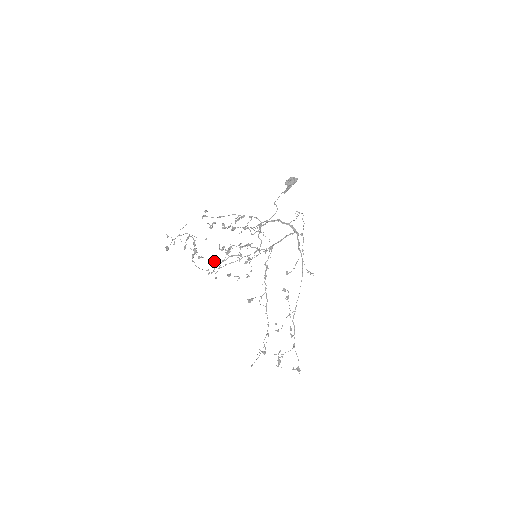
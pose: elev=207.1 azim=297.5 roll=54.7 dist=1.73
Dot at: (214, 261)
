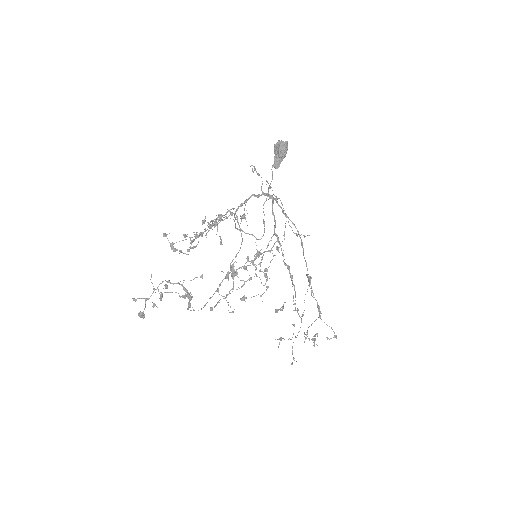
Dot at: occluded
